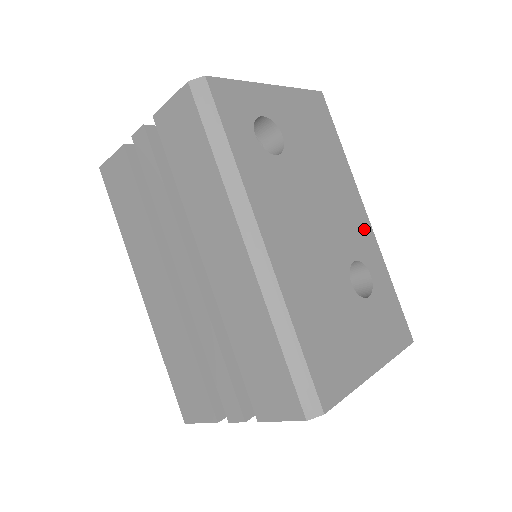
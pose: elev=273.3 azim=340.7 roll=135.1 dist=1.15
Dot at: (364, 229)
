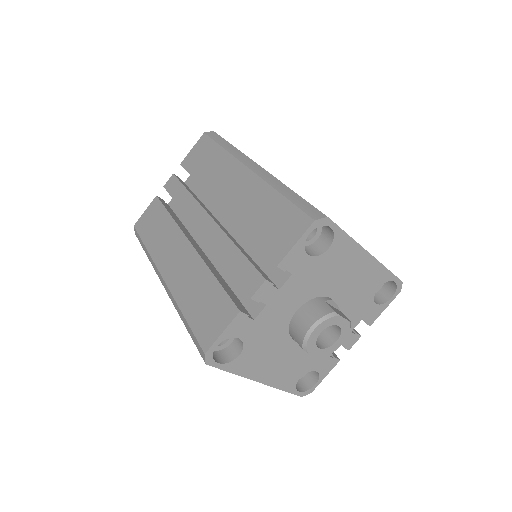
Dot at: occluded
